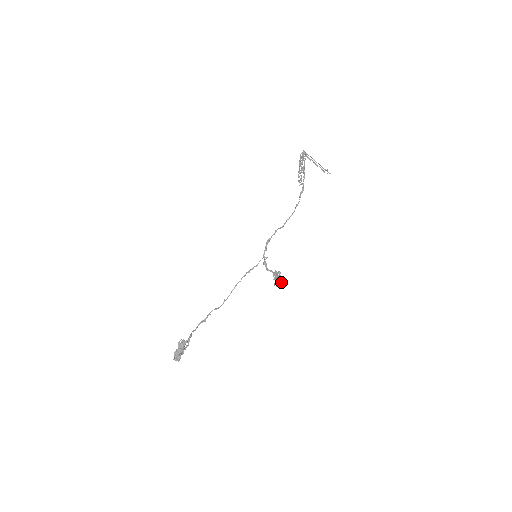
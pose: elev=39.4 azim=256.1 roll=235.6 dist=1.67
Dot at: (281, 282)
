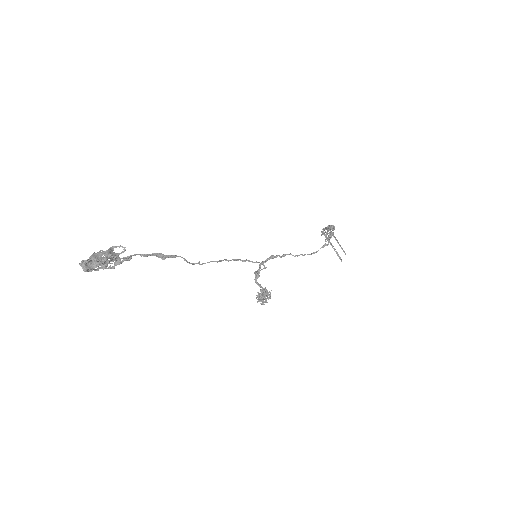
Dot at: occluded
